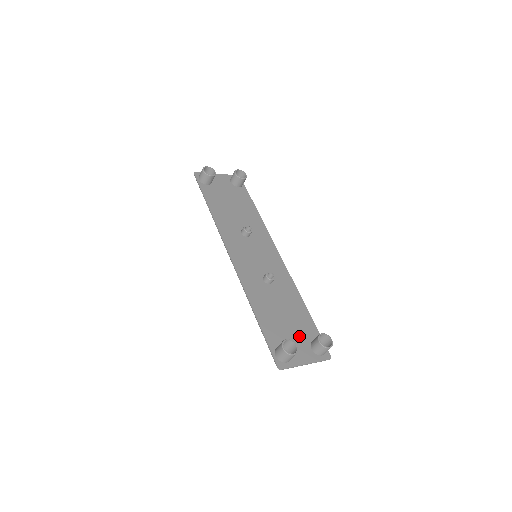
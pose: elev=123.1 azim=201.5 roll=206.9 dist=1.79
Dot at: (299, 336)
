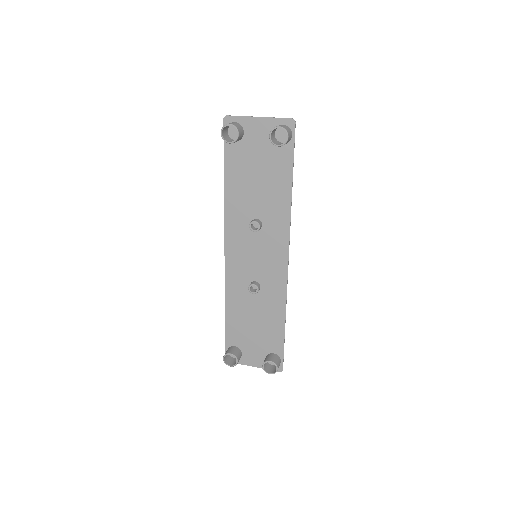
Dot at: (259, 345)
